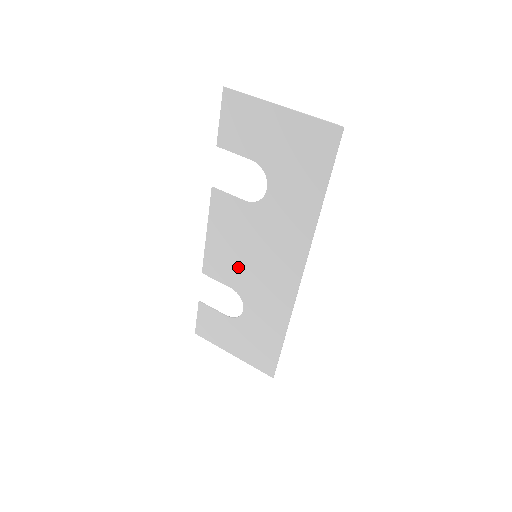
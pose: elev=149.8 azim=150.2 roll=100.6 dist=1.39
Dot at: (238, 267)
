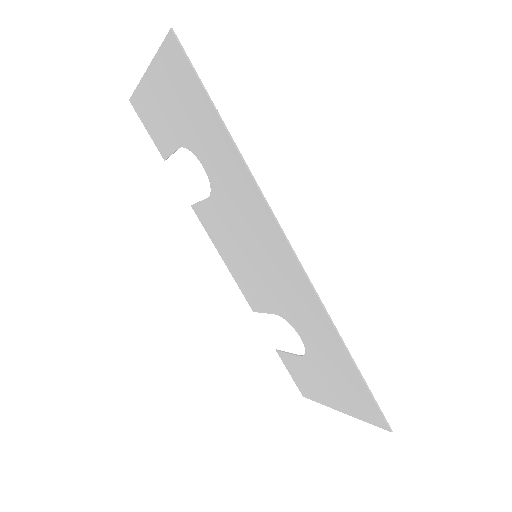
Dot at: (259, 282)
